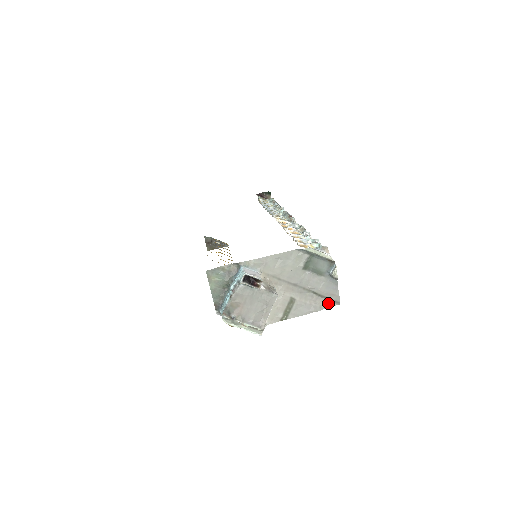
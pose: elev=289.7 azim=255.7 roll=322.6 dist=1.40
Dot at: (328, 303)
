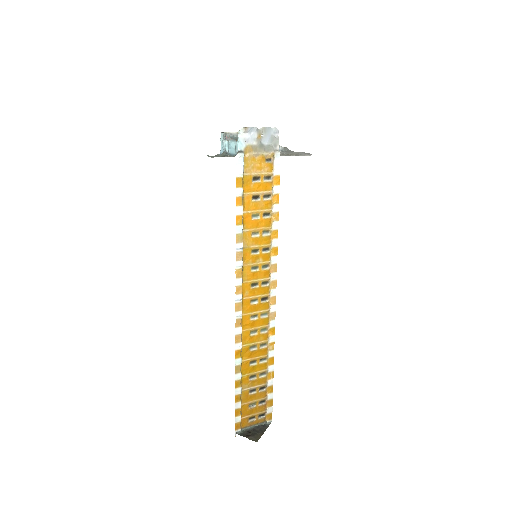
Dot at: occluded
